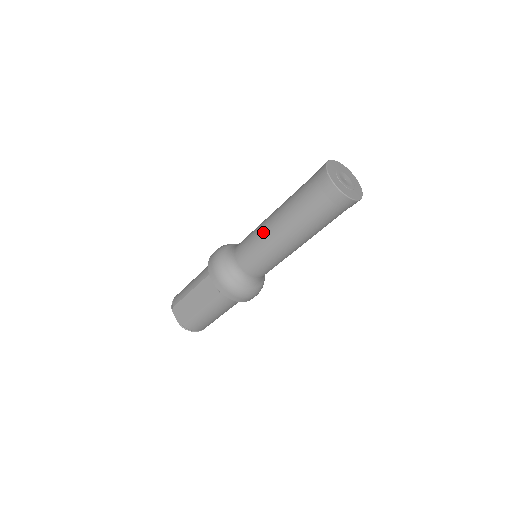
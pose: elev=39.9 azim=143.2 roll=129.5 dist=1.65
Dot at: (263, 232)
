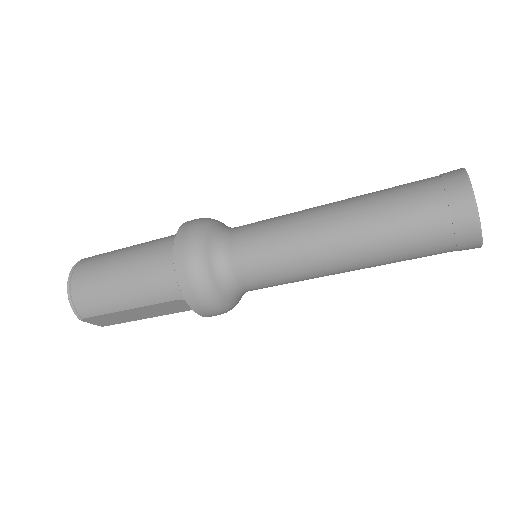
Dot at: (313, 269)
